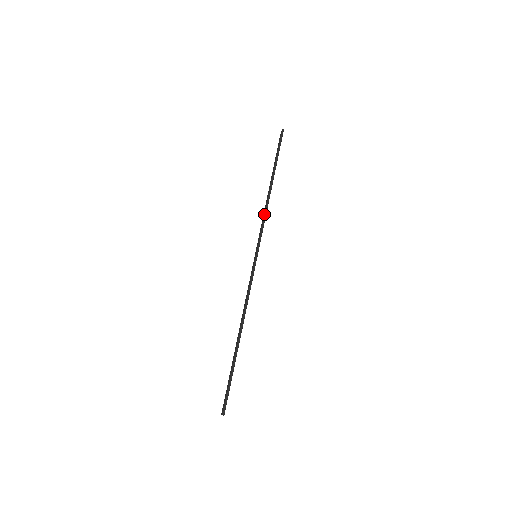
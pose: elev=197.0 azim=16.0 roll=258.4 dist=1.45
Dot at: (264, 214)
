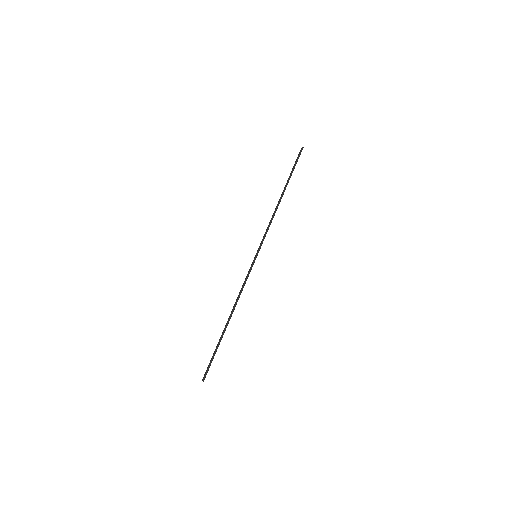
Dot at: (270, 221)
